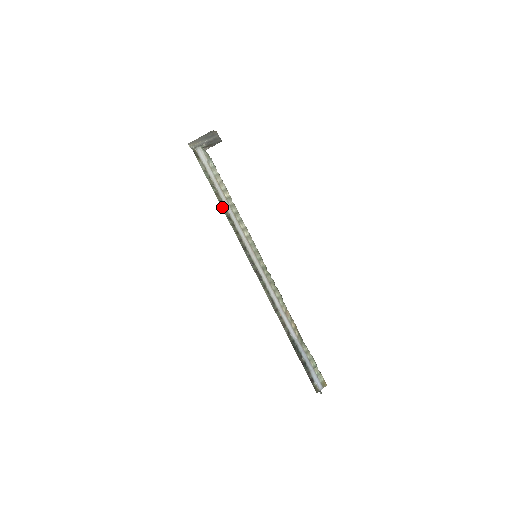
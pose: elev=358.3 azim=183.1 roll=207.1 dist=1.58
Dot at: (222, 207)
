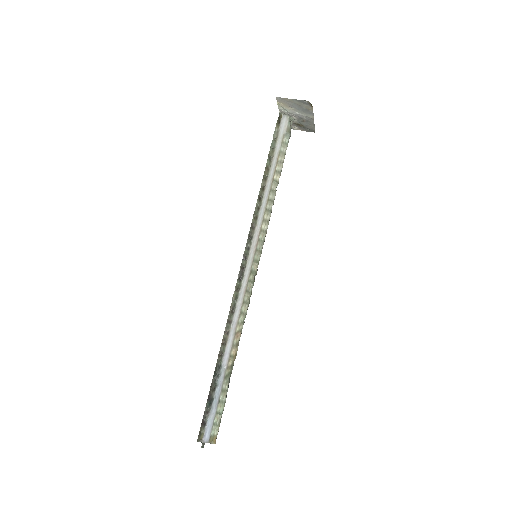
Dot at: (262, 183)
